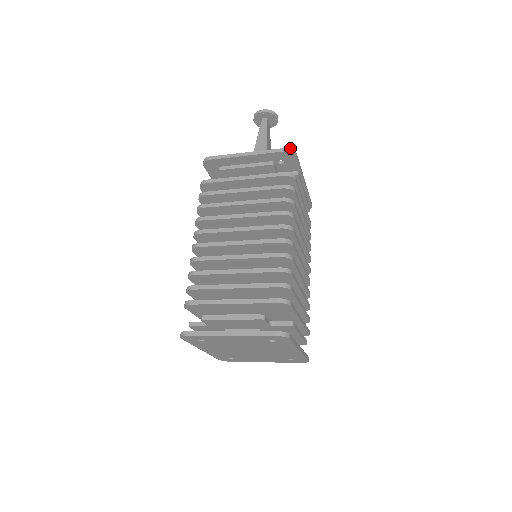
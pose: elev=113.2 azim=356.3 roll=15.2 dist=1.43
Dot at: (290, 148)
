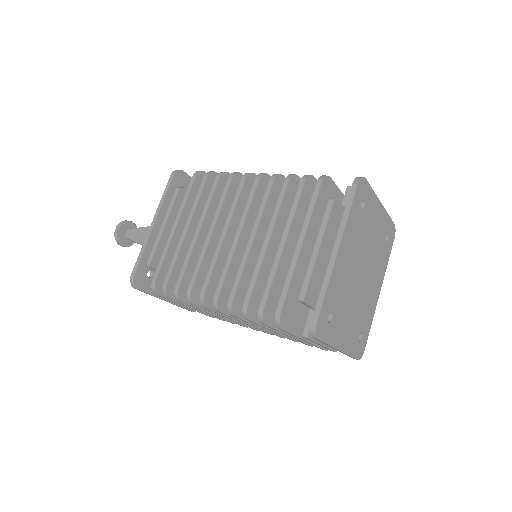
Dot at: occluded
